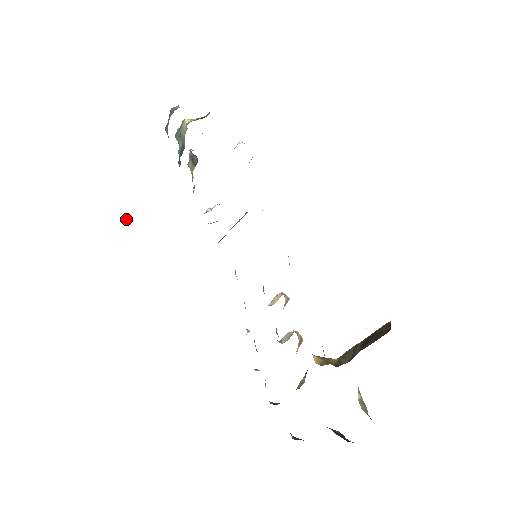
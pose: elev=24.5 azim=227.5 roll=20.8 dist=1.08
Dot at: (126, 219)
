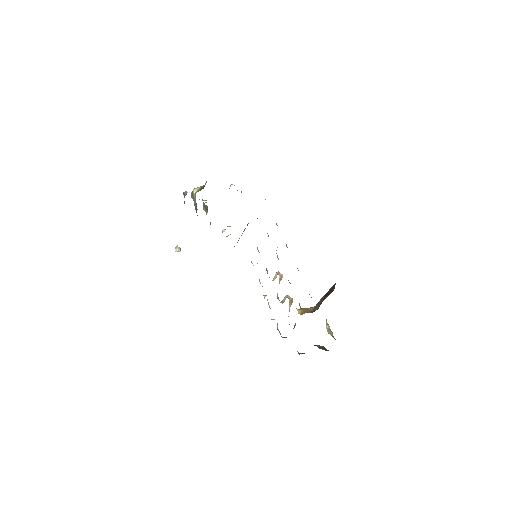
Dot at: (177, 249)
